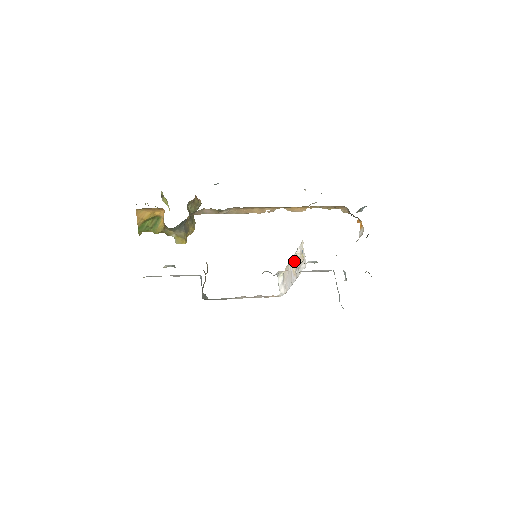
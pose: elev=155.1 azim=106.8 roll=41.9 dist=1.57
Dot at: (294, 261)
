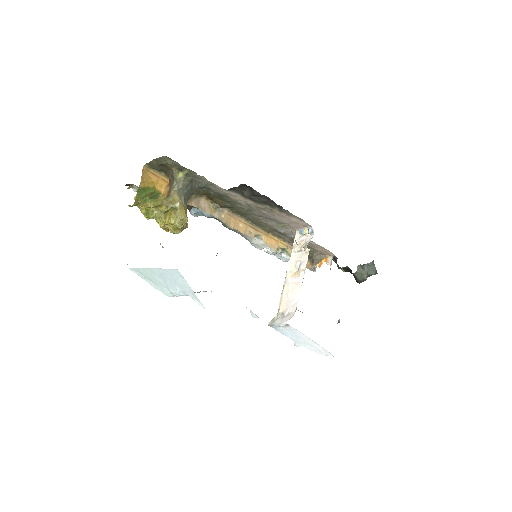
Dot at: (292, 267)
